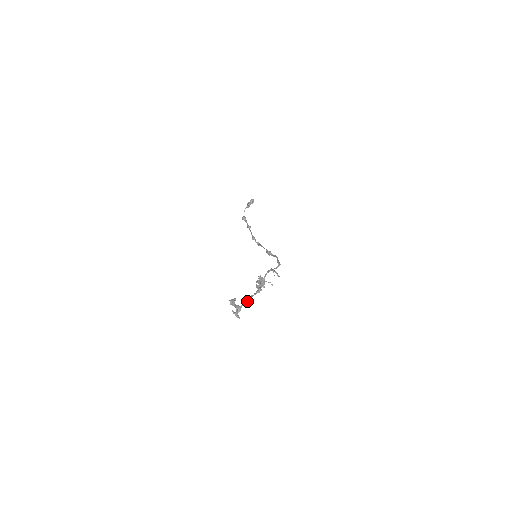
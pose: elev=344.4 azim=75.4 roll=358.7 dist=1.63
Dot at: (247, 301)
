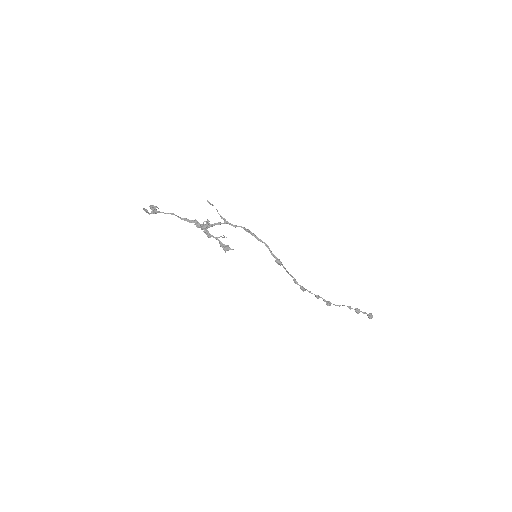
Dot at: (168, 213)
